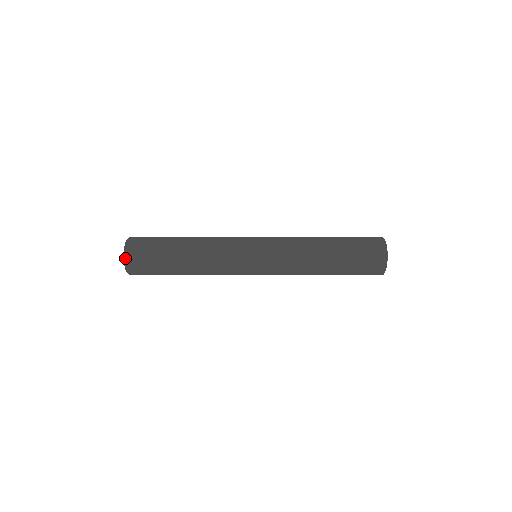
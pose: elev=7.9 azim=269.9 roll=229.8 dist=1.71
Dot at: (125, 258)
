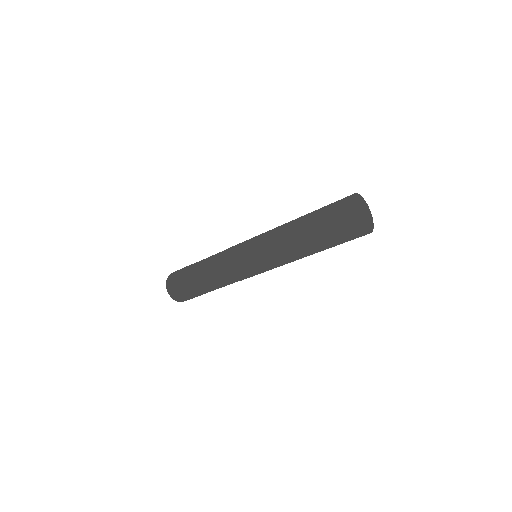
Dot at: (169, 275)
